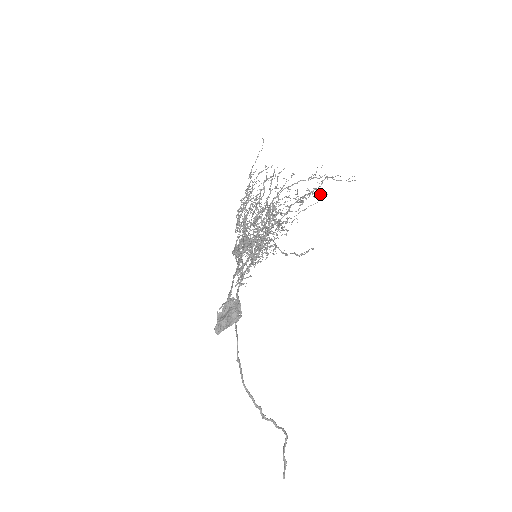
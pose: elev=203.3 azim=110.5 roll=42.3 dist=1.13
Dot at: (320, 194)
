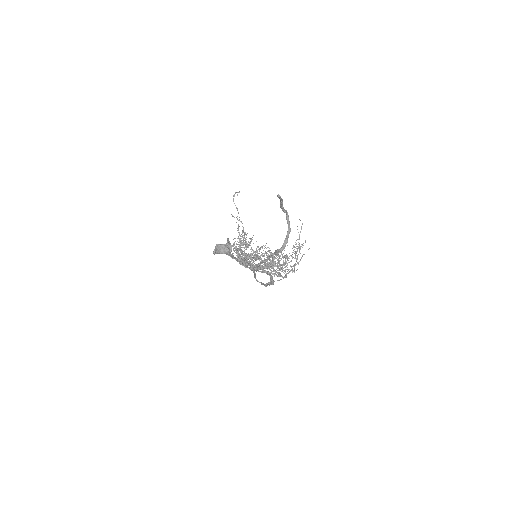
Dot at: occluded
